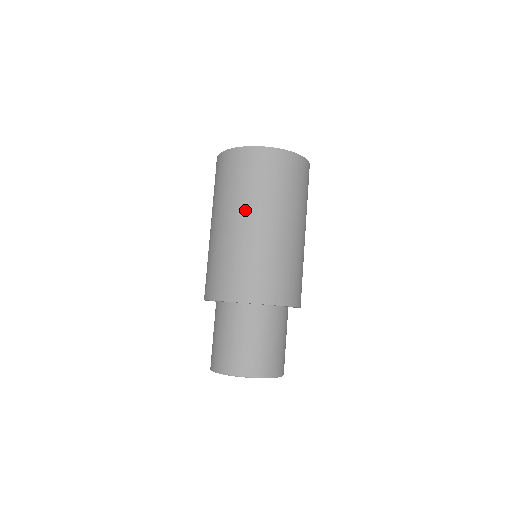
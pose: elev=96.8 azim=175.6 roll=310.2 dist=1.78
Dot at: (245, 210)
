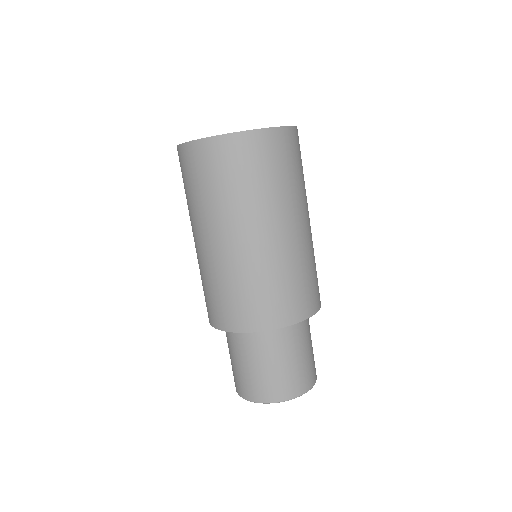
Dot at: (268, 217)
